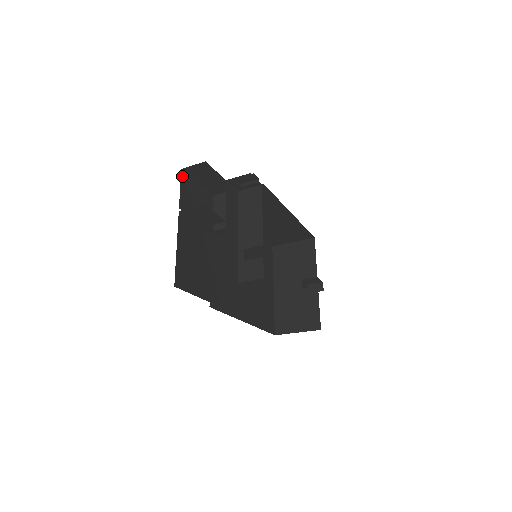
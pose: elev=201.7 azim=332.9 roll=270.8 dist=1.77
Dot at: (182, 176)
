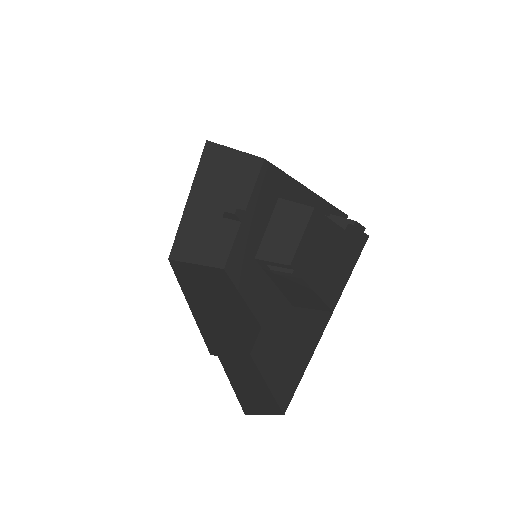
Dot at: occluded
